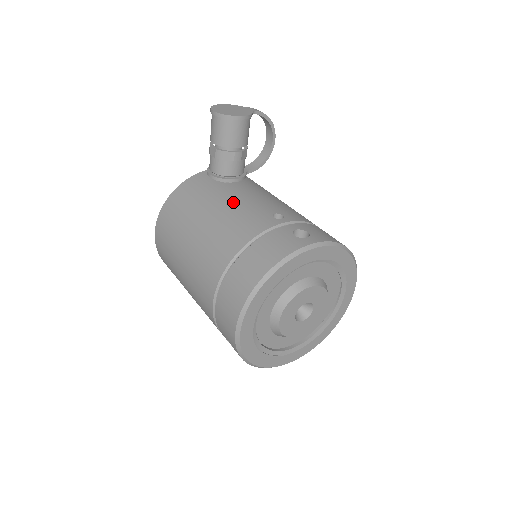
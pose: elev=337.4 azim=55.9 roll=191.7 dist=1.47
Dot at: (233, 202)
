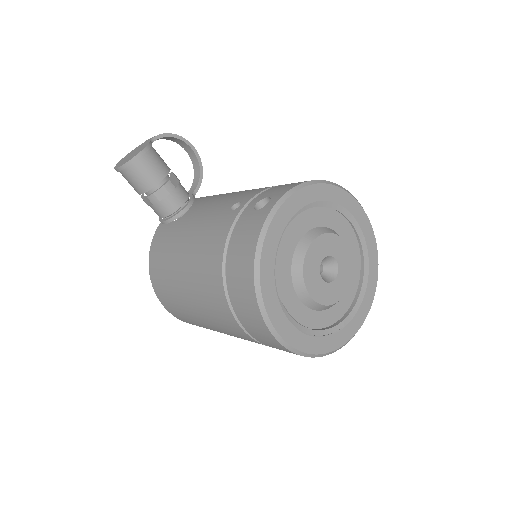
Dot at: (194, 228)
